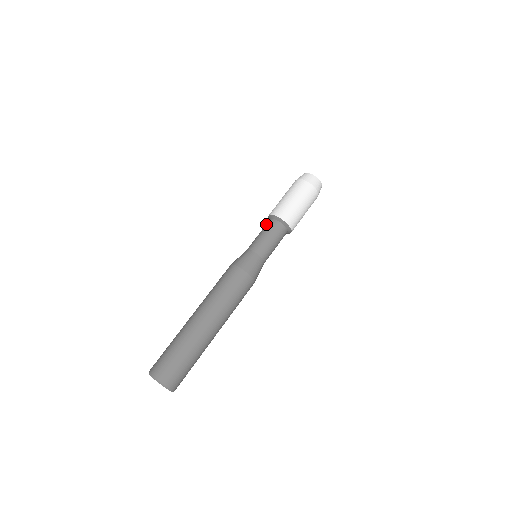
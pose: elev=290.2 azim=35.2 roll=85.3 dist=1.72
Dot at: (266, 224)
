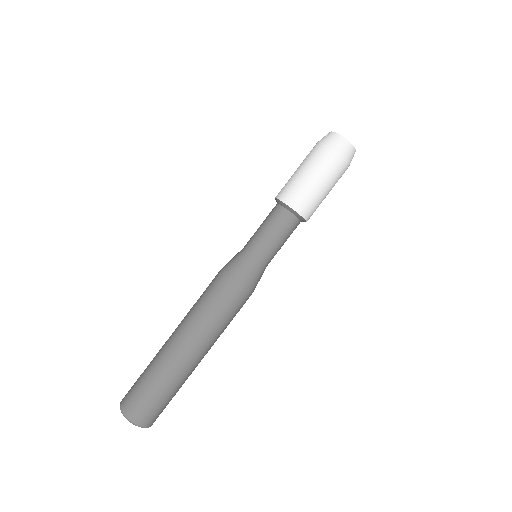
Dot at: occluded
